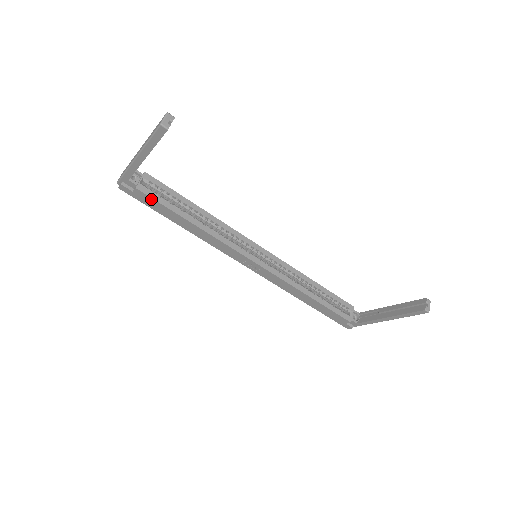
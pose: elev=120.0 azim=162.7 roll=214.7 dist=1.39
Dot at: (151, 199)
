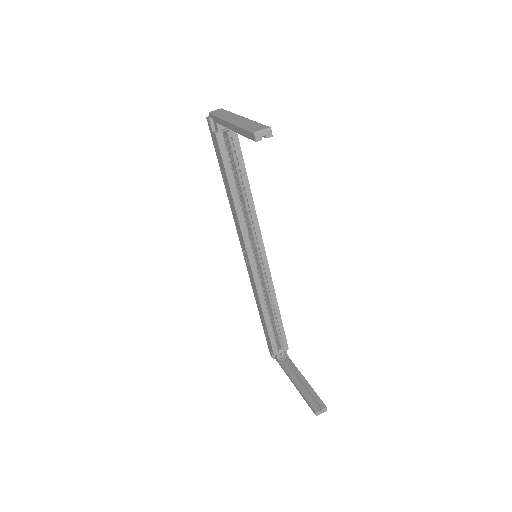
Dot at: (219, 151)
